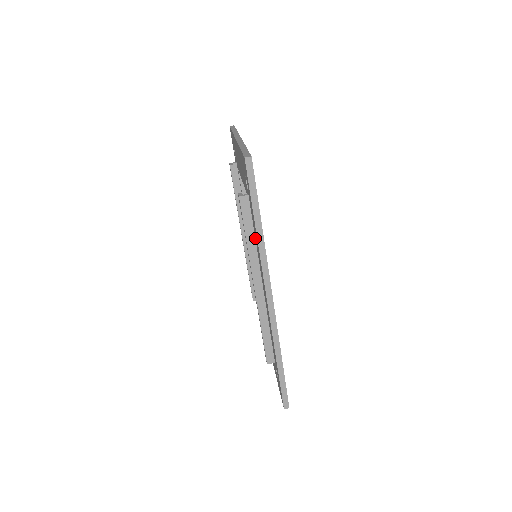
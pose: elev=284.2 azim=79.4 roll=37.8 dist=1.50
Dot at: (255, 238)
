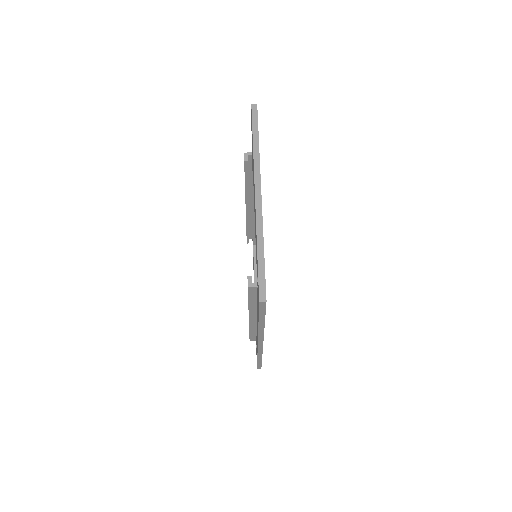
Dot at: occluded
